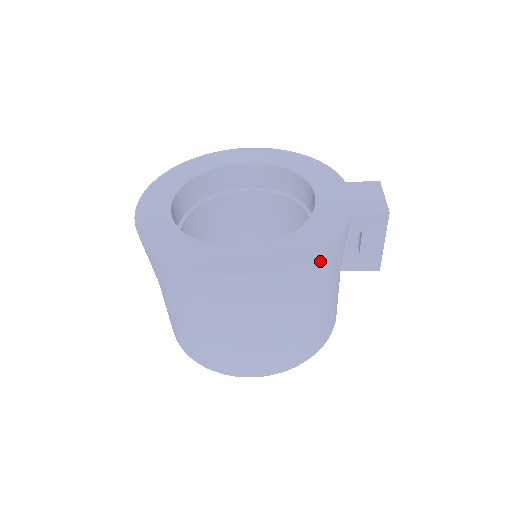
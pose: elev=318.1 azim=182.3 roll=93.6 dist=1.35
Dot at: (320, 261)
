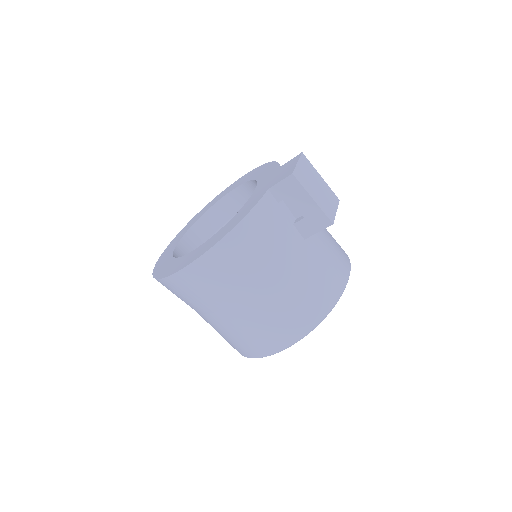
Dot at: (242, 236)
